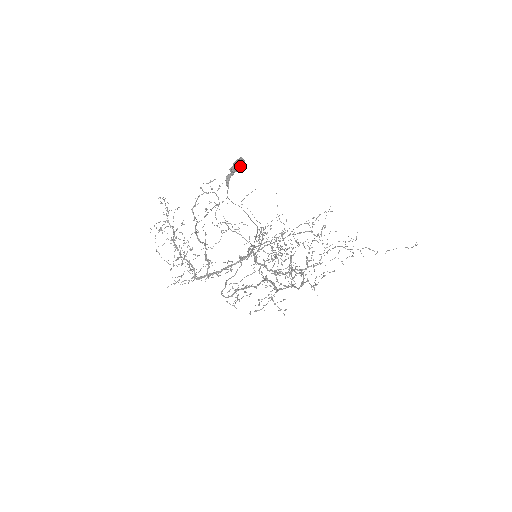
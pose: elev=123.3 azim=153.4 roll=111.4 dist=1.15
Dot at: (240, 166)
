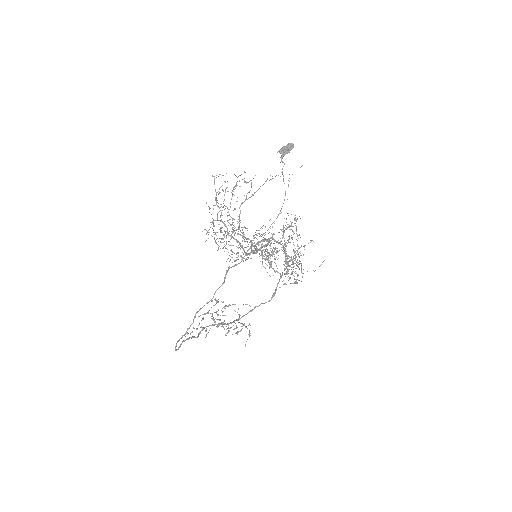
Dot at: (291, 148)
